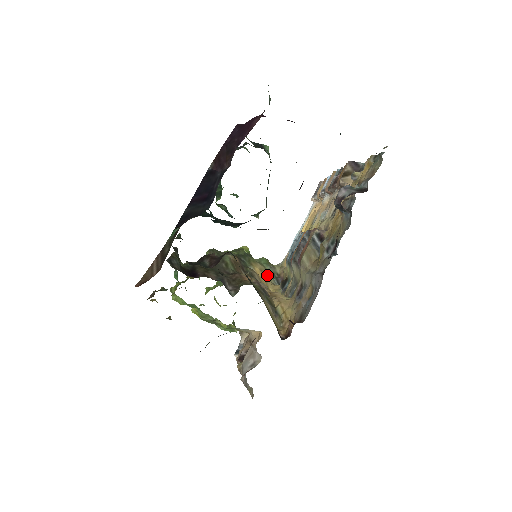
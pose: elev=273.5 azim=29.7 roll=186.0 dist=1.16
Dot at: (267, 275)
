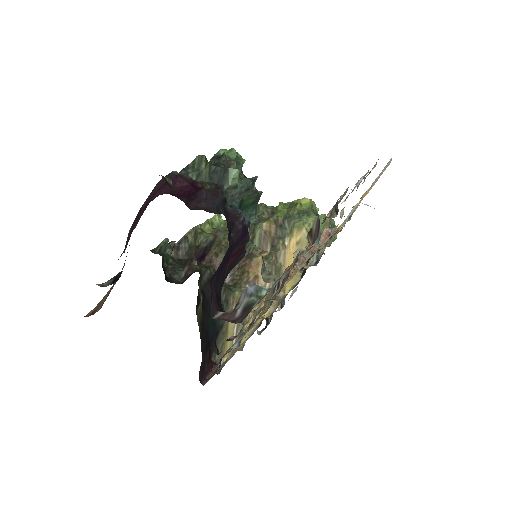
Dot at: (305, 248)
